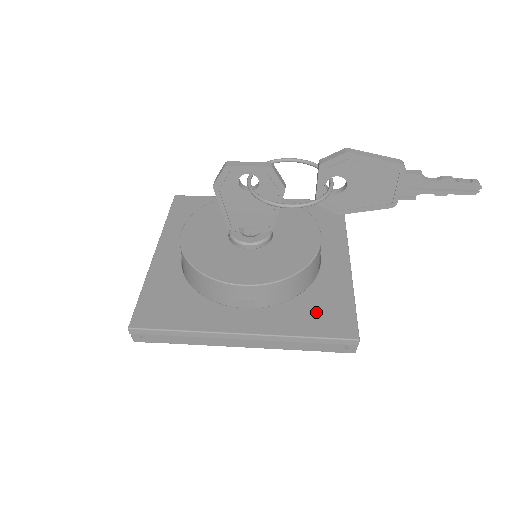
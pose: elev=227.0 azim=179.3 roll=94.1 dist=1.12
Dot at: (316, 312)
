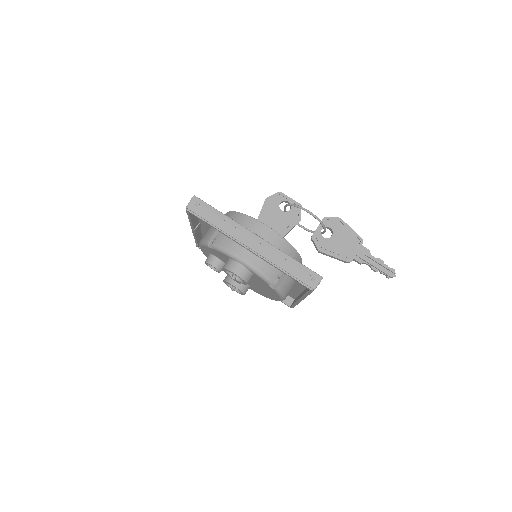
Dot at: occluded
